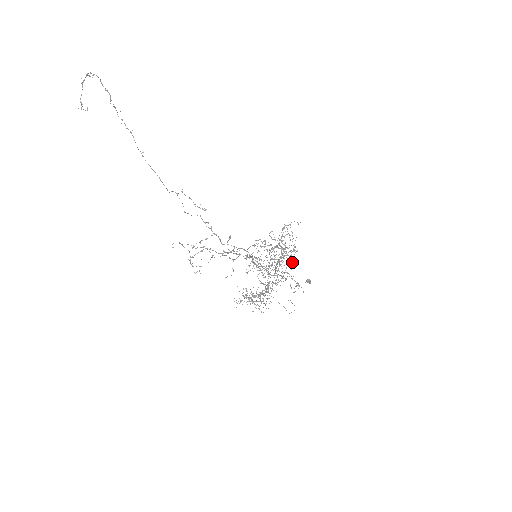
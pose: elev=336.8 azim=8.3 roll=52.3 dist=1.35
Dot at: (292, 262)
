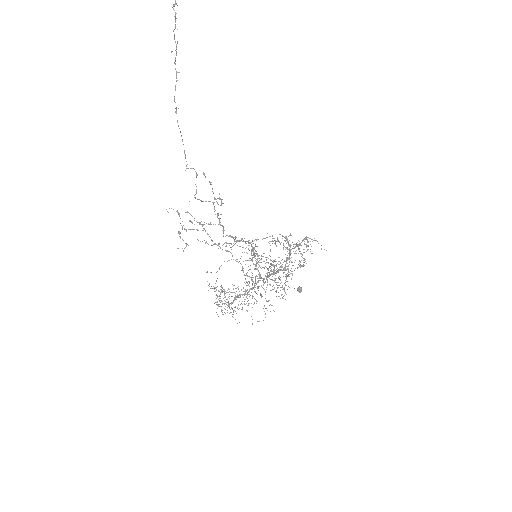
Dot at: occluded
